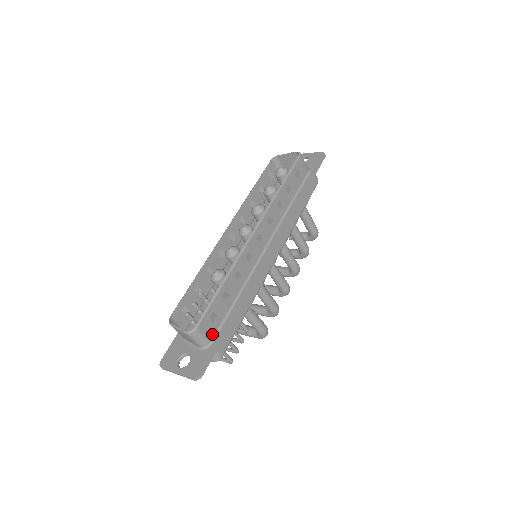
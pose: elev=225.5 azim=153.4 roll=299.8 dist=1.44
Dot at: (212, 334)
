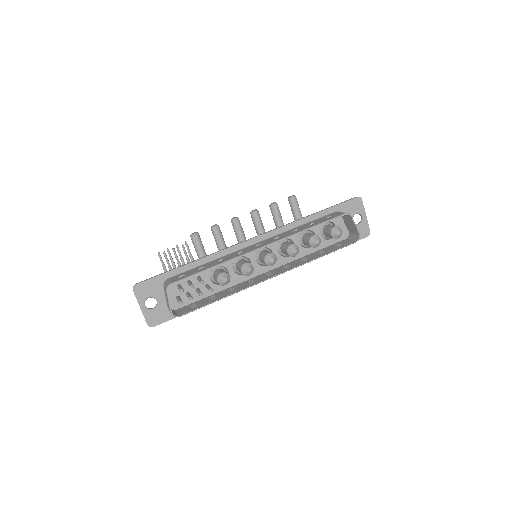
Dot at: (183, 309)
